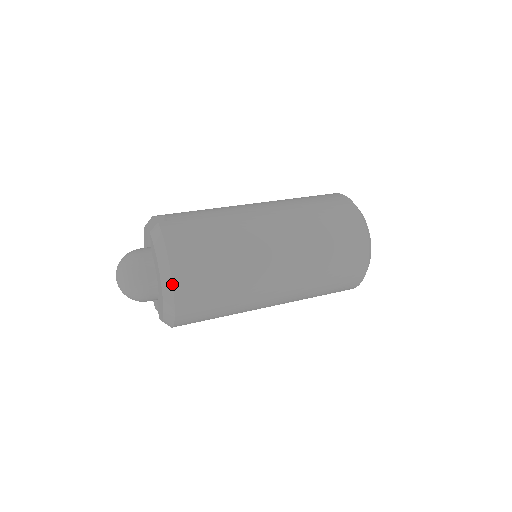
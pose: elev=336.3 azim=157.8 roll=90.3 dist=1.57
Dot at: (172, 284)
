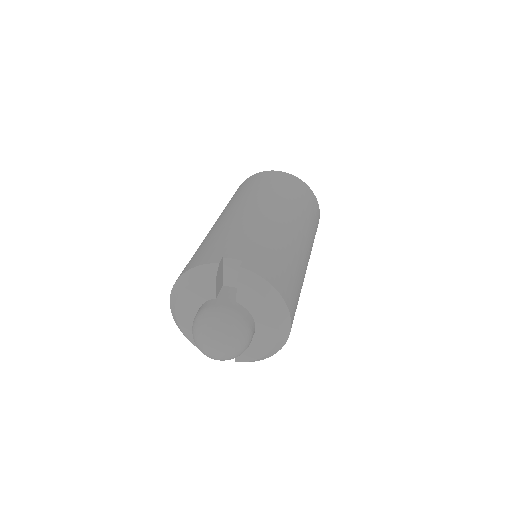
Dot at: (290, 317)
